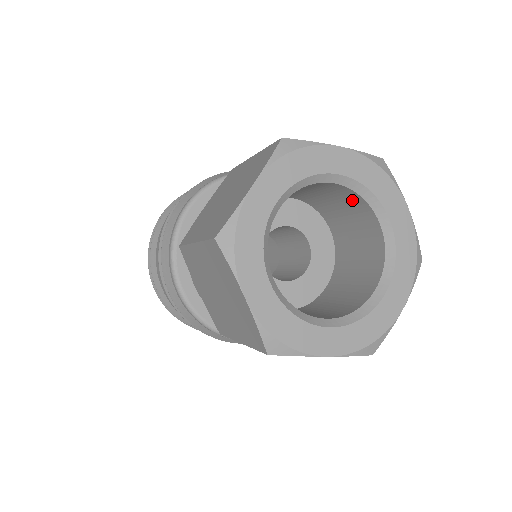
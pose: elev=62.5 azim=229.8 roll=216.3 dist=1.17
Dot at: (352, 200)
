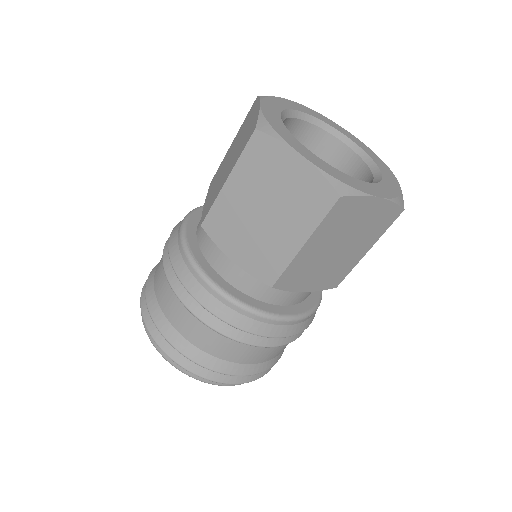
Dot at: (317, 141)
